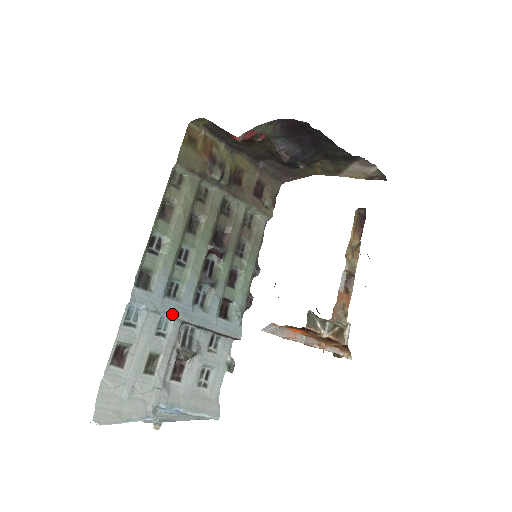
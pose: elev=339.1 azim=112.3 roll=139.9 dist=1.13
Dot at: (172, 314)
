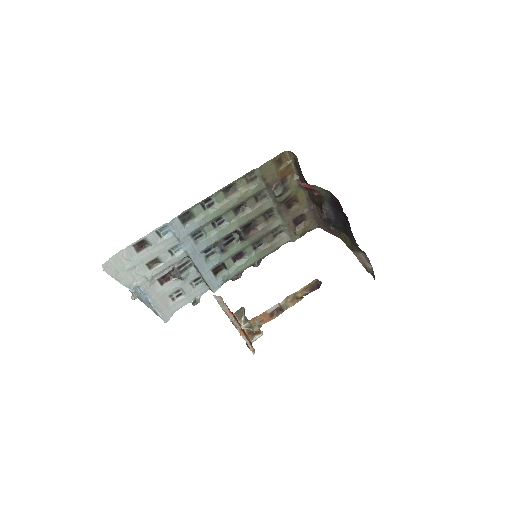
Dot at: (186, 247)
